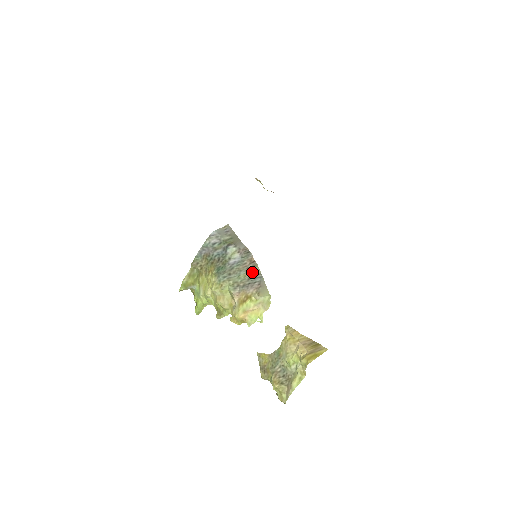
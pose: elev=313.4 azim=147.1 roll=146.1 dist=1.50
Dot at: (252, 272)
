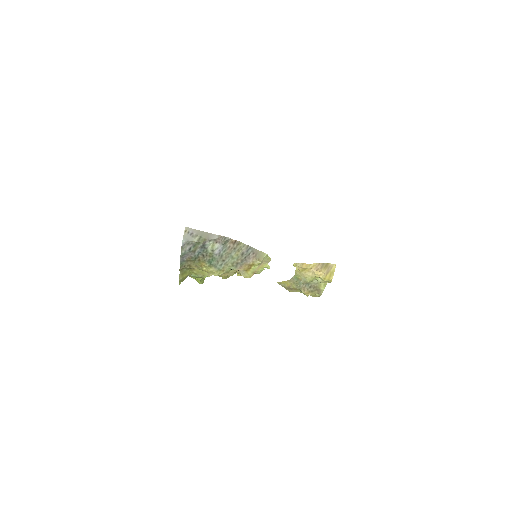
Dot at: (241, 249)
